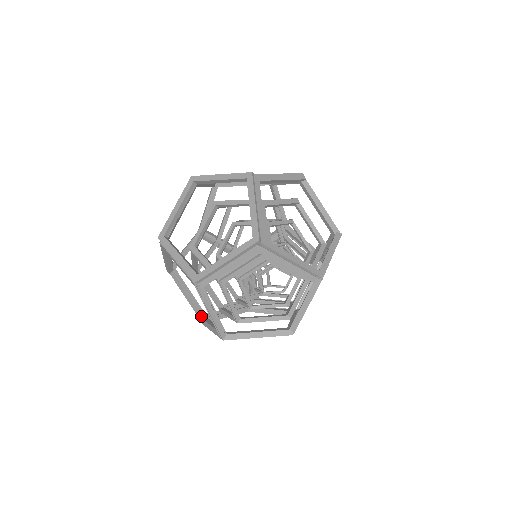
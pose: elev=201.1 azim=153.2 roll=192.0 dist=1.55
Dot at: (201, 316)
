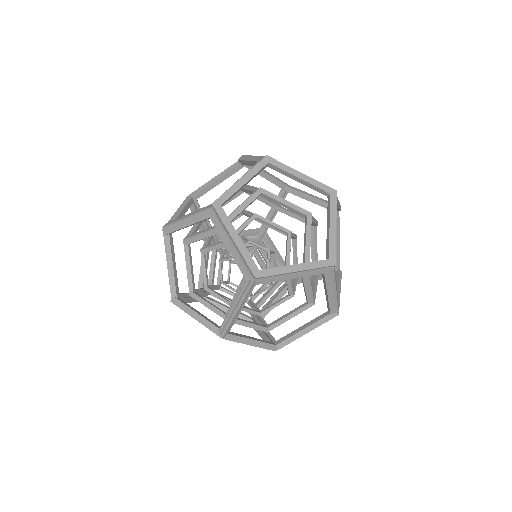
Dot at: (176, 295)
